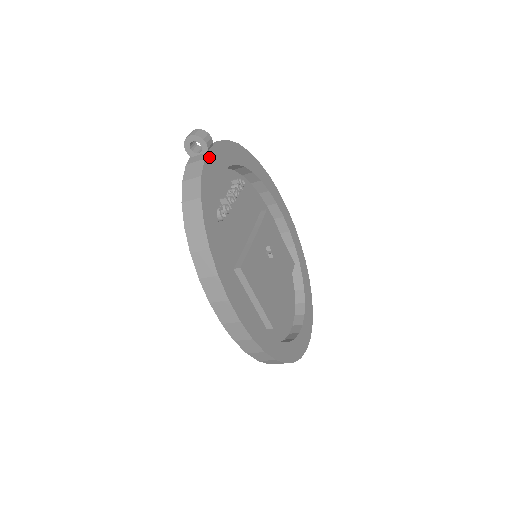
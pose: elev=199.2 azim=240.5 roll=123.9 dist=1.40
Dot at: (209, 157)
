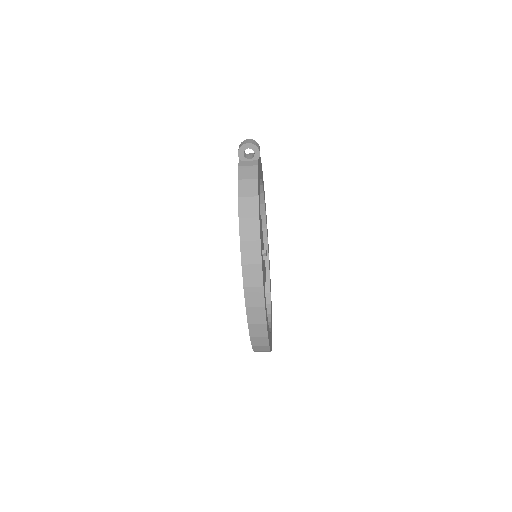
Dot at: (258, 164)
